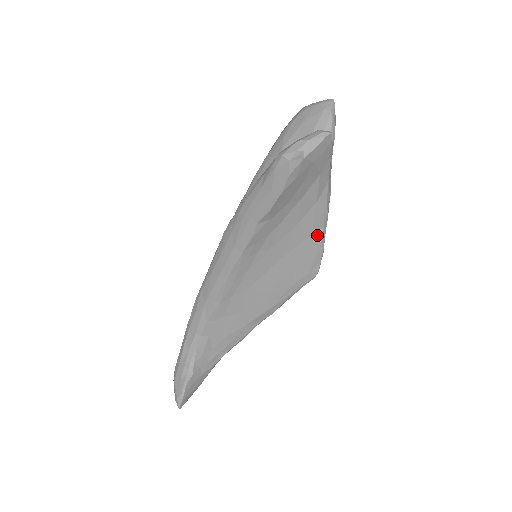
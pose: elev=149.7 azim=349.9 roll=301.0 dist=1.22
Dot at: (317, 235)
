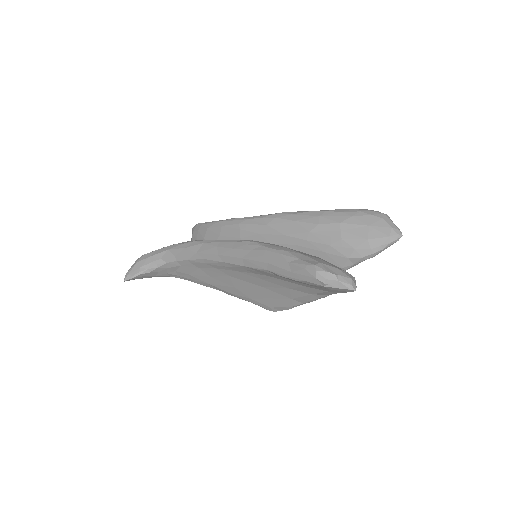
Dot at: (295, 302)
